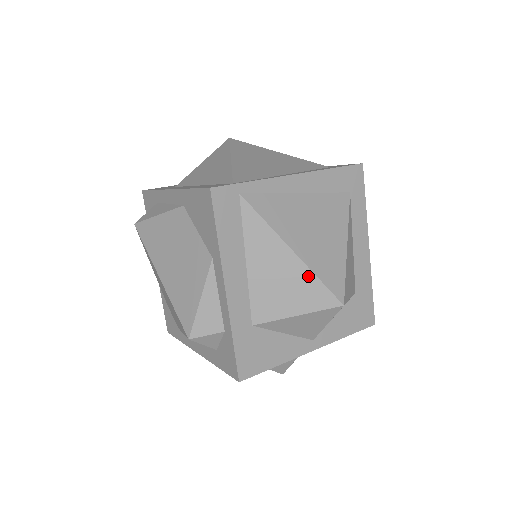
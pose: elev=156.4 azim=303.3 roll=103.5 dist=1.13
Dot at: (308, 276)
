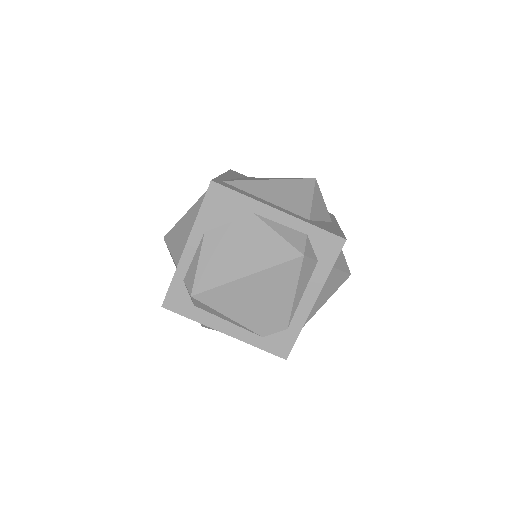
Dot at: (290, 182)
